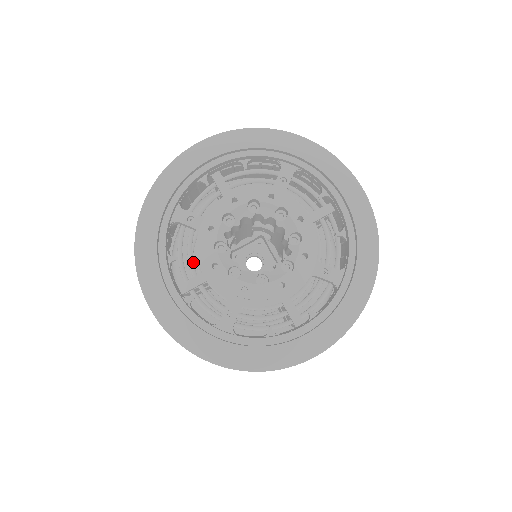
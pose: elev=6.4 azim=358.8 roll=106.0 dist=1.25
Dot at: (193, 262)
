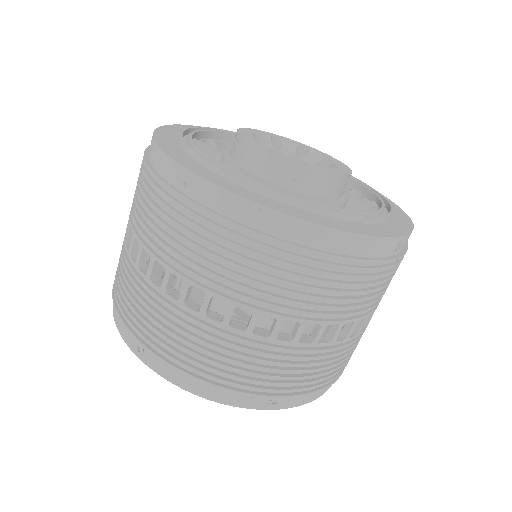
Dot at: occluded
